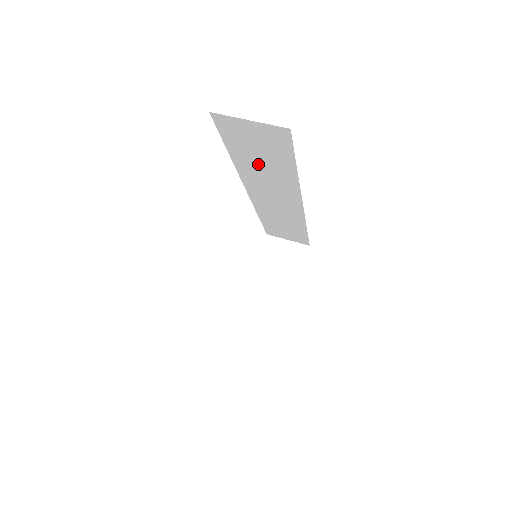
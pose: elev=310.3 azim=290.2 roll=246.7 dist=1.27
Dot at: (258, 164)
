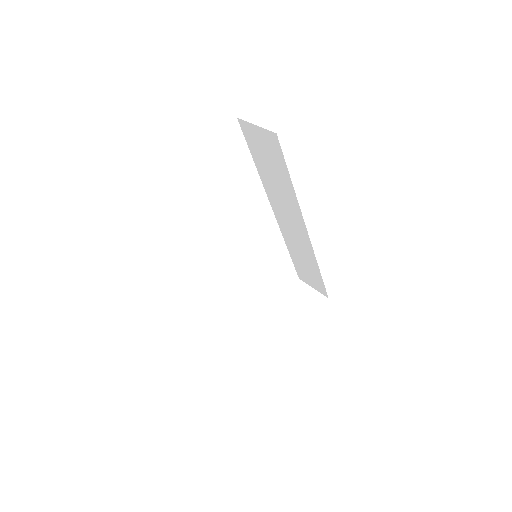
Dot at: (271, 176)
